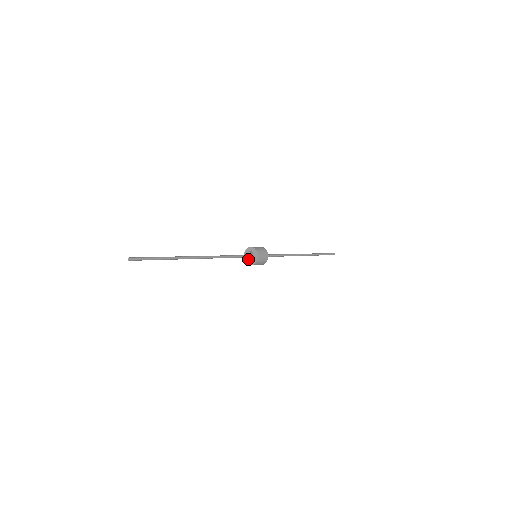
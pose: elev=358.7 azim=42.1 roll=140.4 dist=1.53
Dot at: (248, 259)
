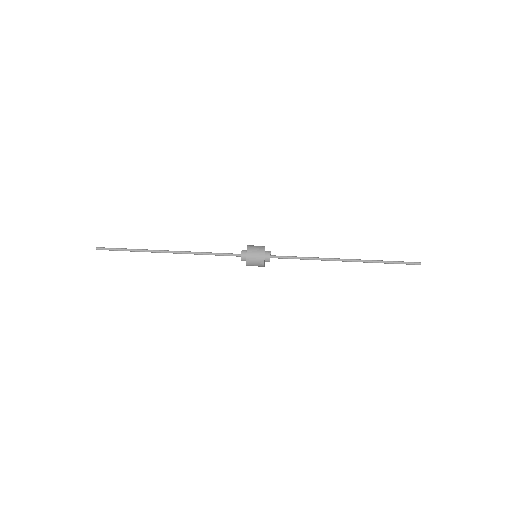
Dot at: (241, 258)
